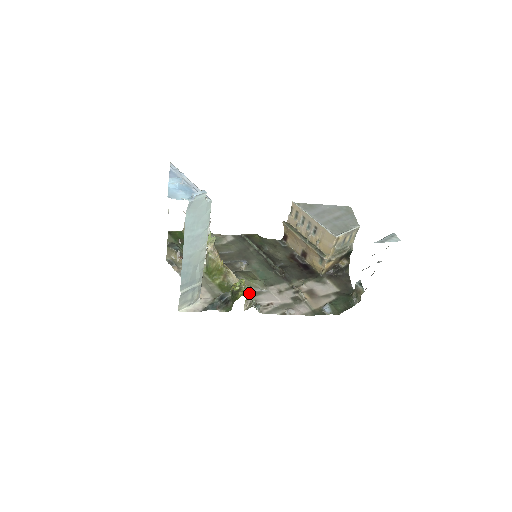
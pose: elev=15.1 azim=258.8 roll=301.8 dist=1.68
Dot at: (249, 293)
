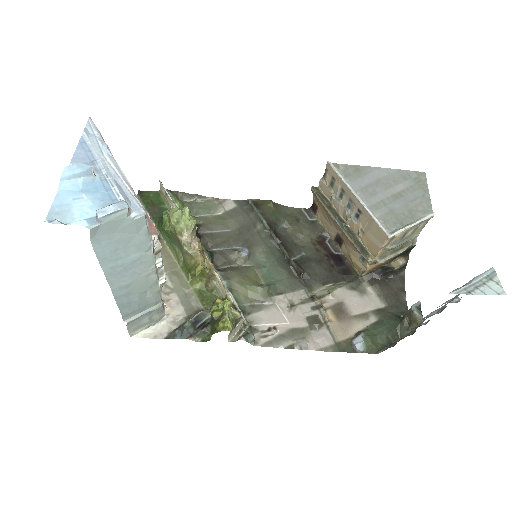
Dot at: (237, 320)
